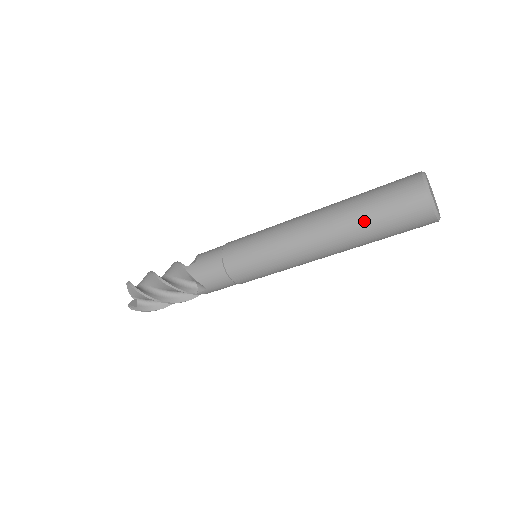
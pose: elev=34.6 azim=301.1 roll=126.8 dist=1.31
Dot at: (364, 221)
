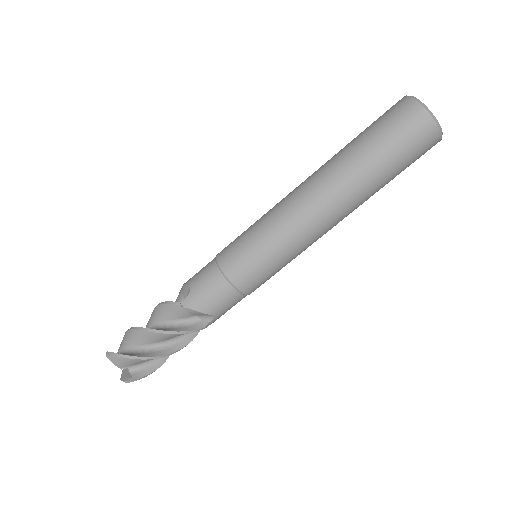
Dot at: (373, 168)
